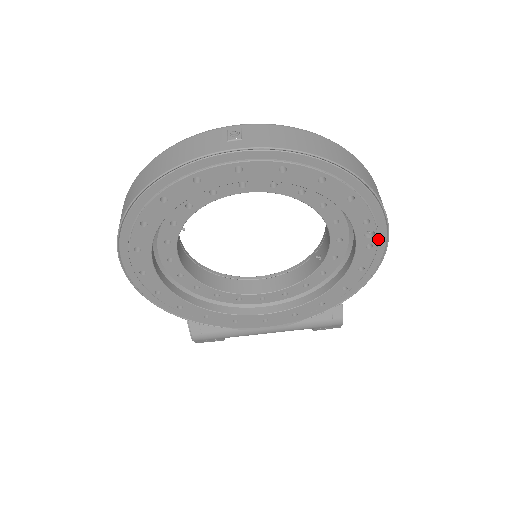
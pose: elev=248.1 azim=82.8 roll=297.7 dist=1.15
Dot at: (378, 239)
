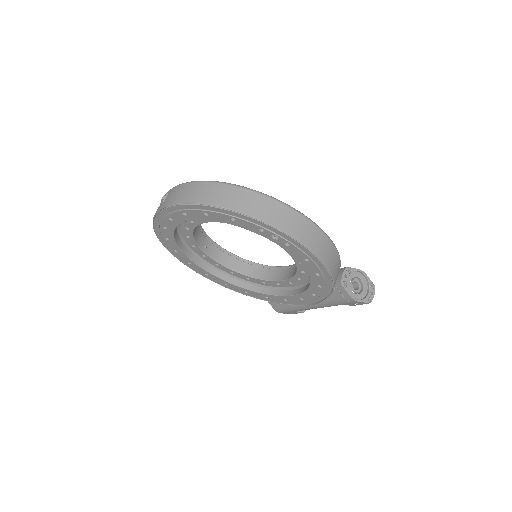
Dot at: (287, 239)
